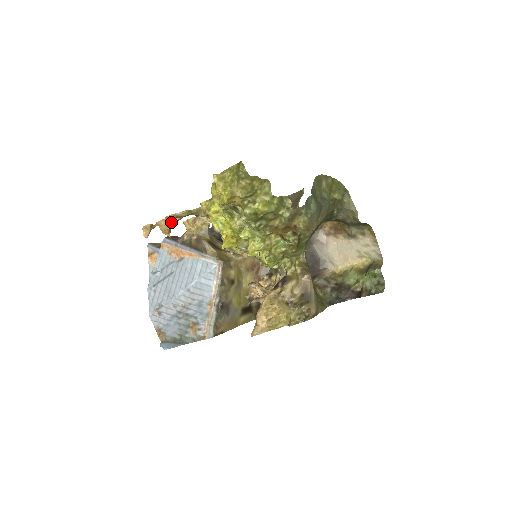
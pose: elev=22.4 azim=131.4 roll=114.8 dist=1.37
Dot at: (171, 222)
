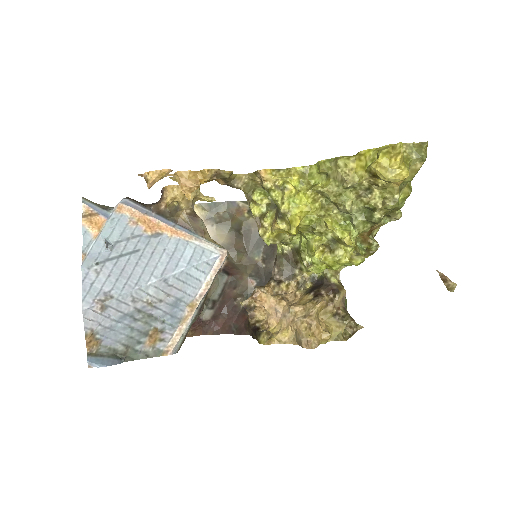
Dot at: (205, 179)
